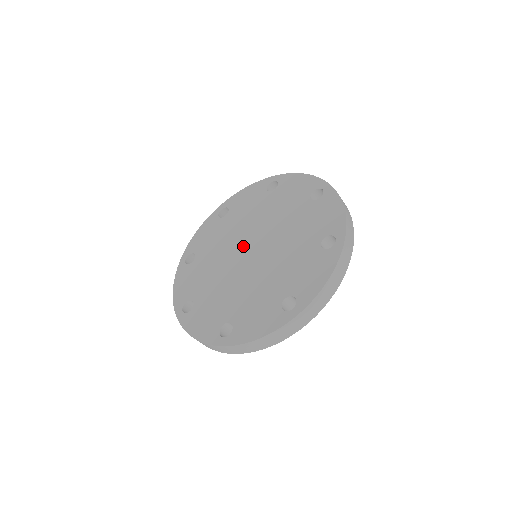
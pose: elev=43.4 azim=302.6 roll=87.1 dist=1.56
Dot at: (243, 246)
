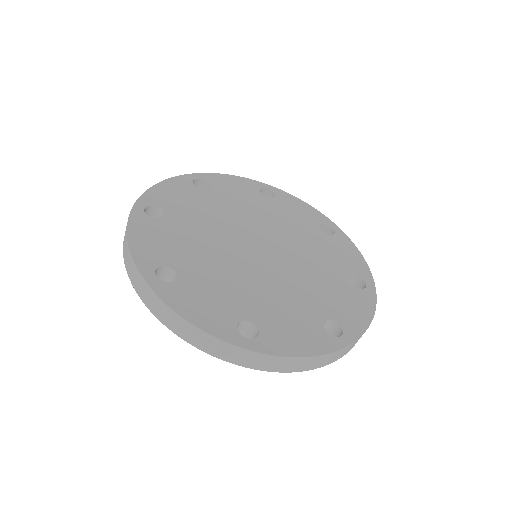
Dot at: (245, 236)
